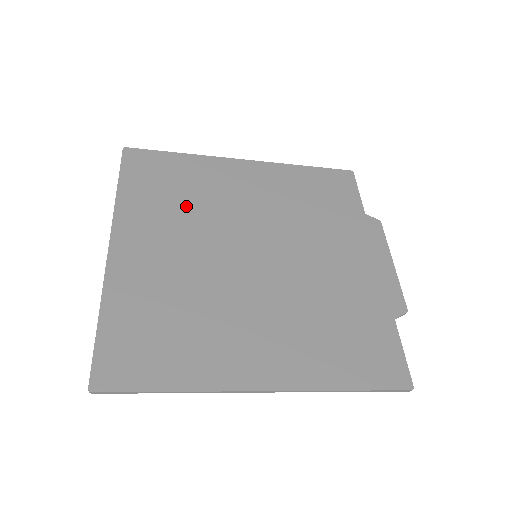
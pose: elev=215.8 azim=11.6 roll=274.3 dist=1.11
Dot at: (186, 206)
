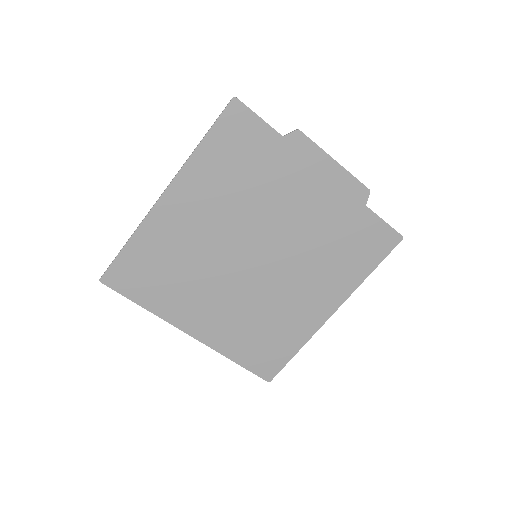
Dot at: (185, 274)
